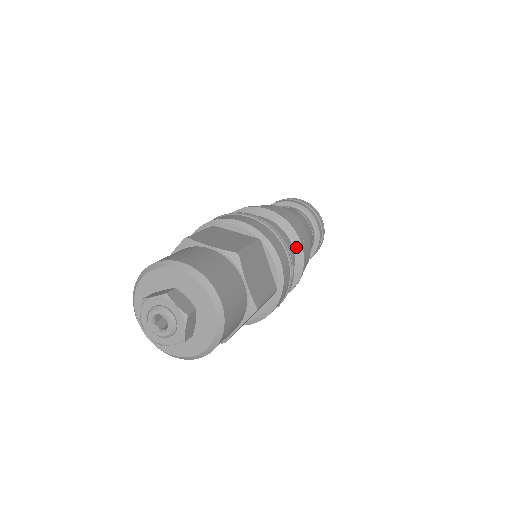
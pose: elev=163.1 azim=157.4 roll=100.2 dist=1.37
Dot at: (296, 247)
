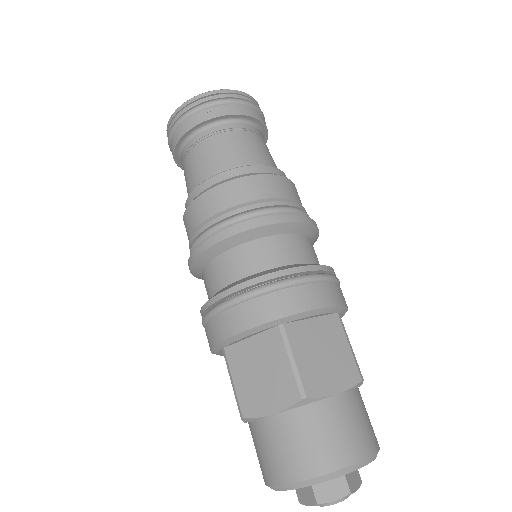
Dot at: (286, 230)
